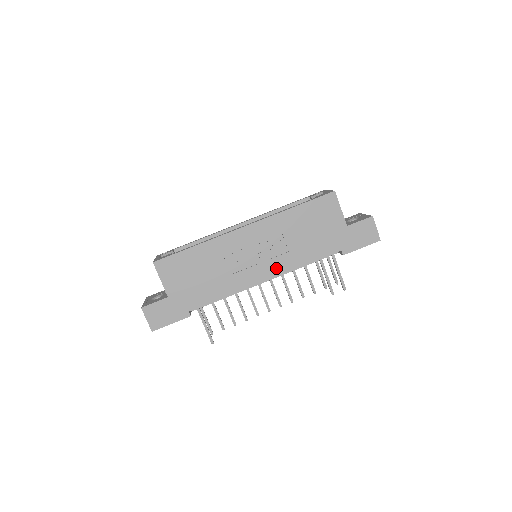
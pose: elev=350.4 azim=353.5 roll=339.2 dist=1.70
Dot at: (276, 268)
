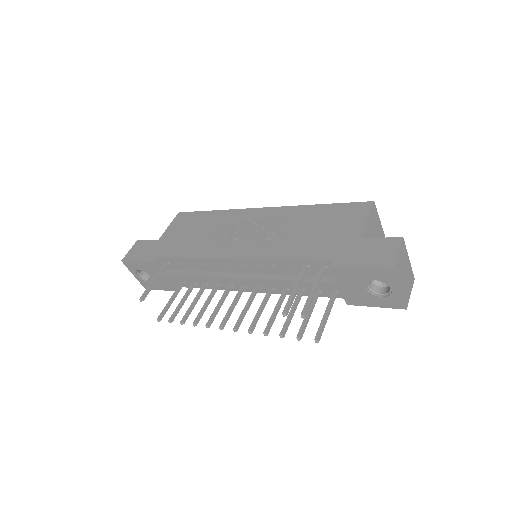
Dot at: (252, 251)
